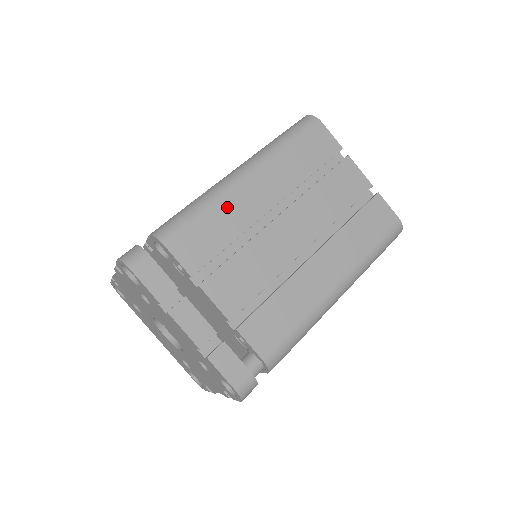
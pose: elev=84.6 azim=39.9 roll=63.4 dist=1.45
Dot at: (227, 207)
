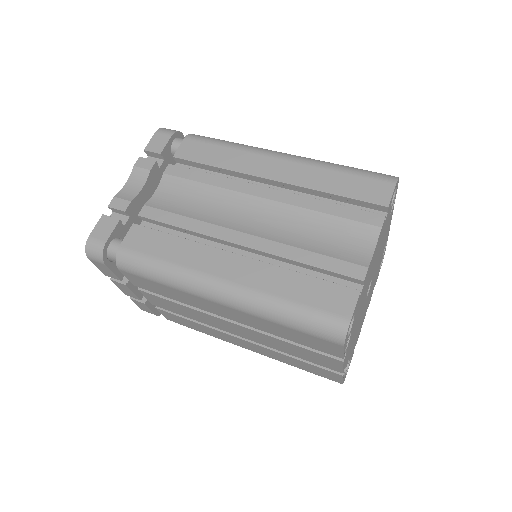
Dot at: (184, 295)
